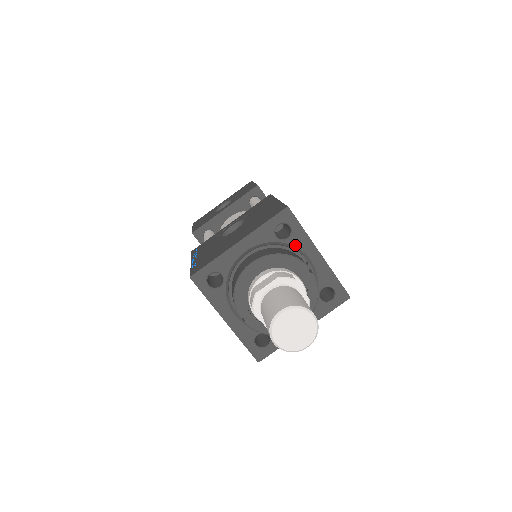
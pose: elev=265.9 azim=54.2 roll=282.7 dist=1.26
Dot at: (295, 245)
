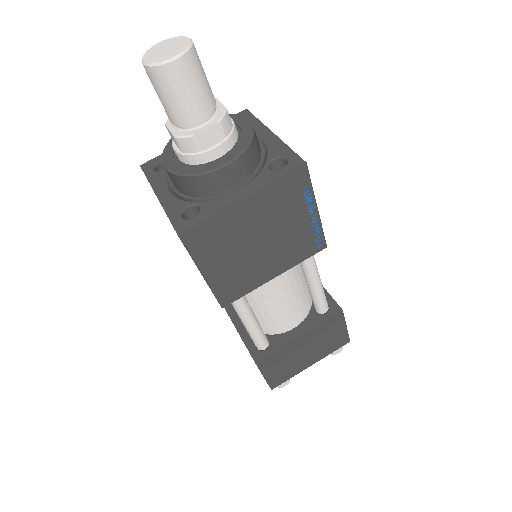
Dot at: occluded
